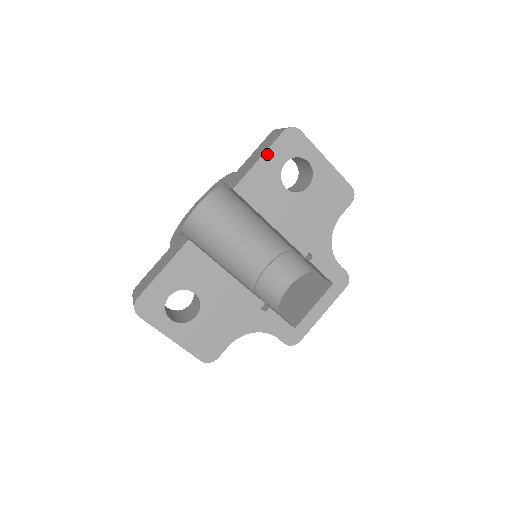
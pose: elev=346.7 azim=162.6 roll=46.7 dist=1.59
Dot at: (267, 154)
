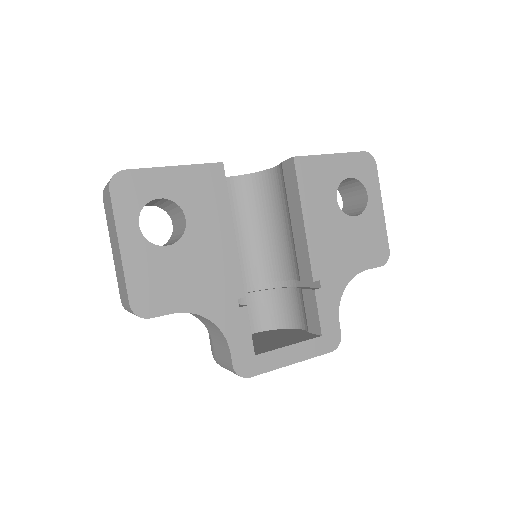
Dot at: (340, 156)
